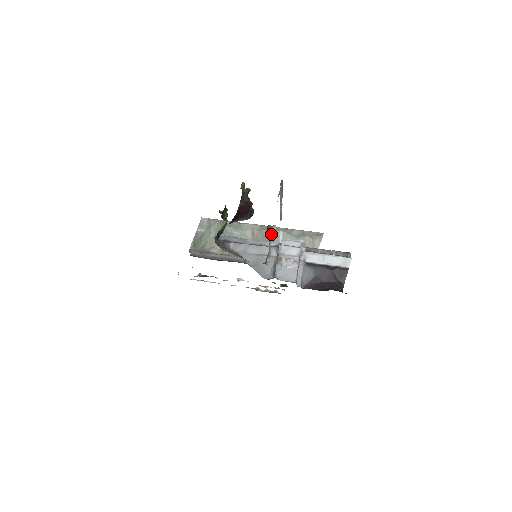
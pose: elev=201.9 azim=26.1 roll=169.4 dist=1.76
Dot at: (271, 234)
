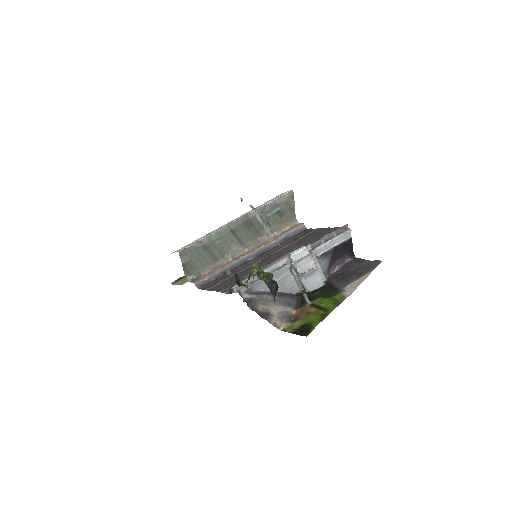
Dot at: (294, 277)
